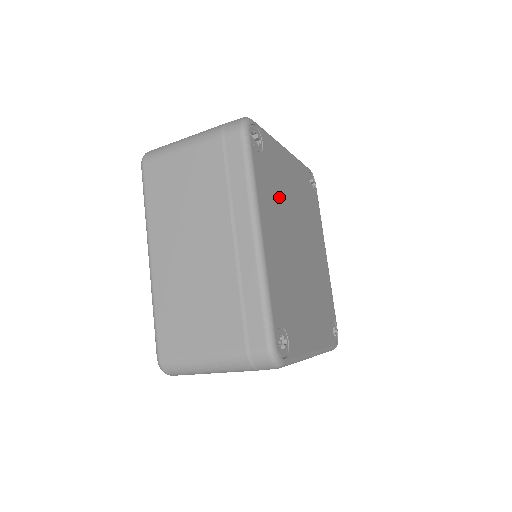
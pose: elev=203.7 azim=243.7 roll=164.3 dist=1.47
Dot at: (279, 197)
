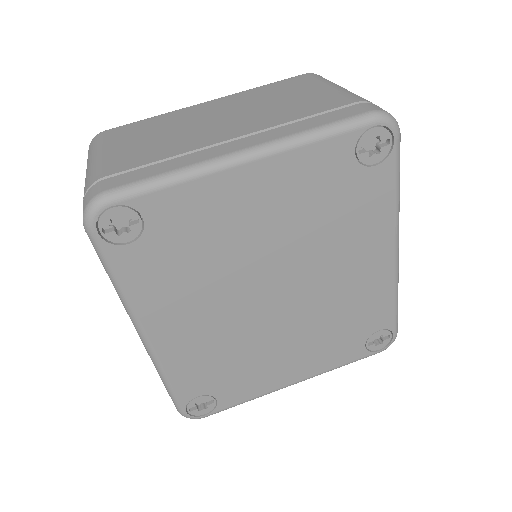
Dot at: (204, 266)
